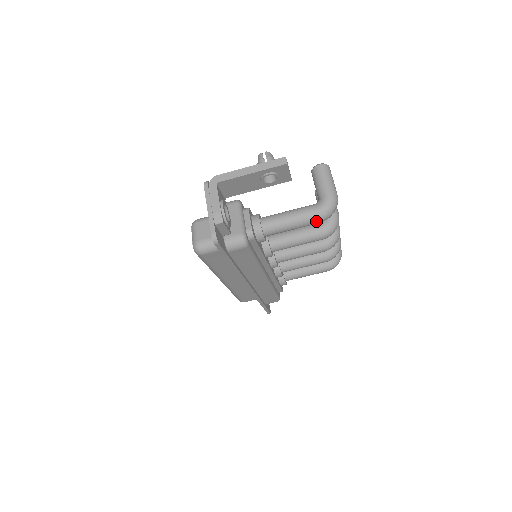
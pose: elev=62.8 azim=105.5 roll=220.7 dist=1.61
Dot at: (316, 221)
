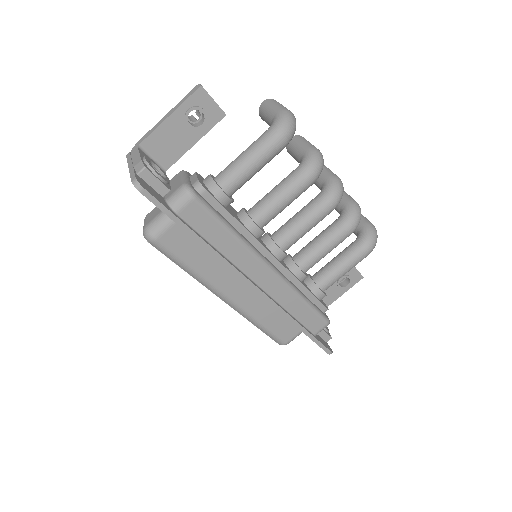
Dot at: (275, 144)
